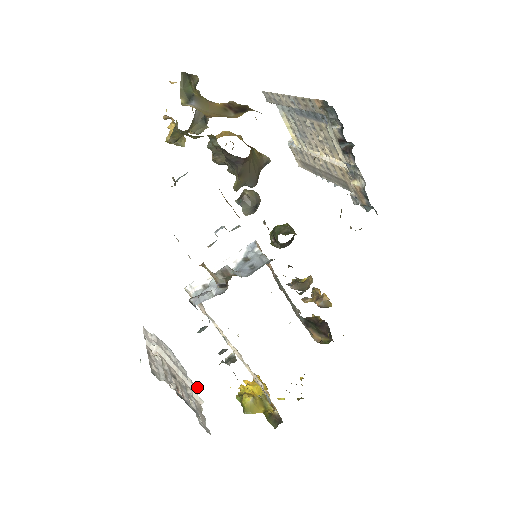
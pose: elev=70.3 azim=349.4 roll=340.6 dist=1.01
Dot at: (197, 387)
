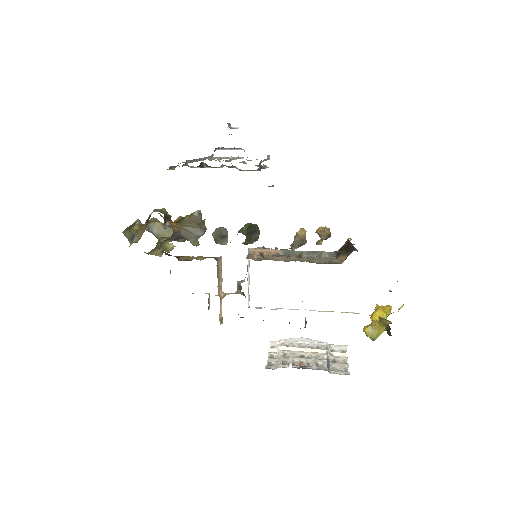
Dot at: (345, 346)
